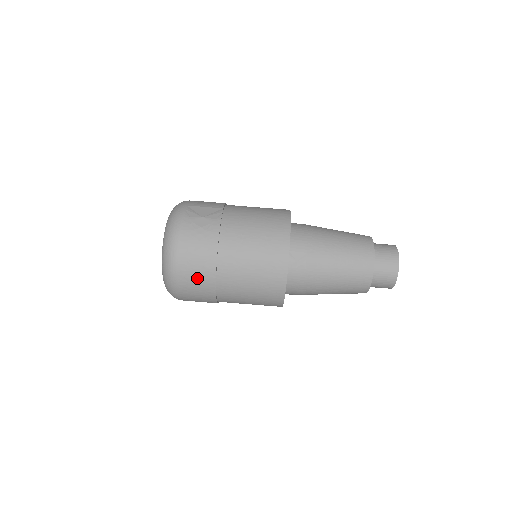
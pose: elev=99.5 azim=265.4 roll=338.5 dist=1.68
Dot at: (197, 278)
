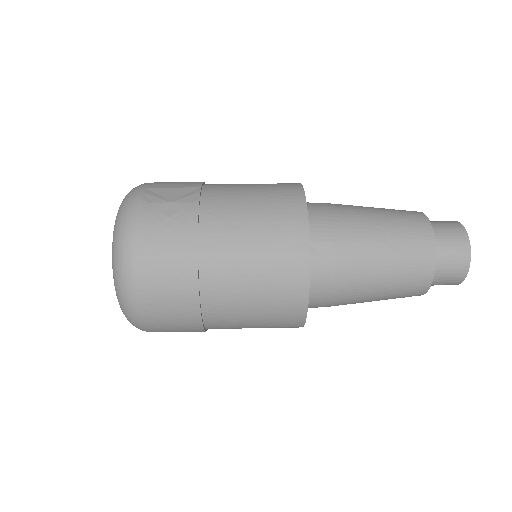
Dot at: (170, 296)
